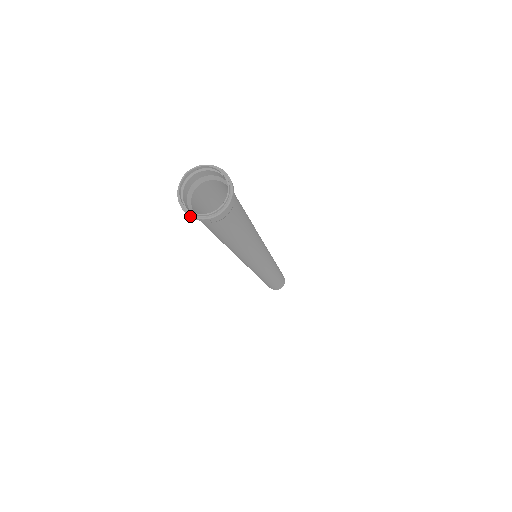
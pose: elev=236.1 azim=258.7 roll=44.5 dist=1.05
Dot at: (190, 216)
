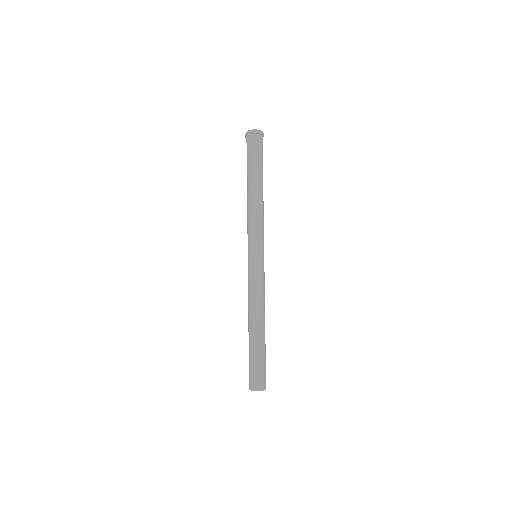
Dot at: (248, 132)
